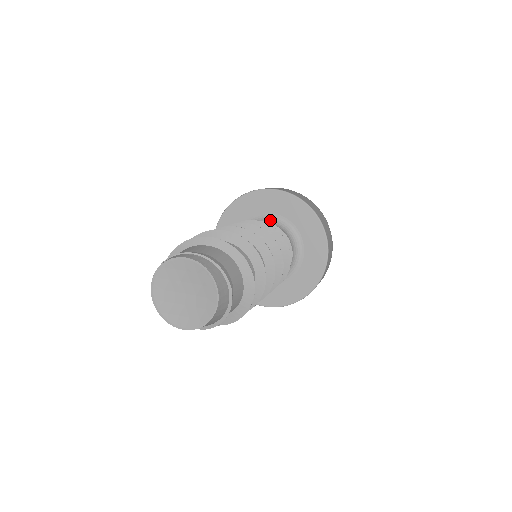
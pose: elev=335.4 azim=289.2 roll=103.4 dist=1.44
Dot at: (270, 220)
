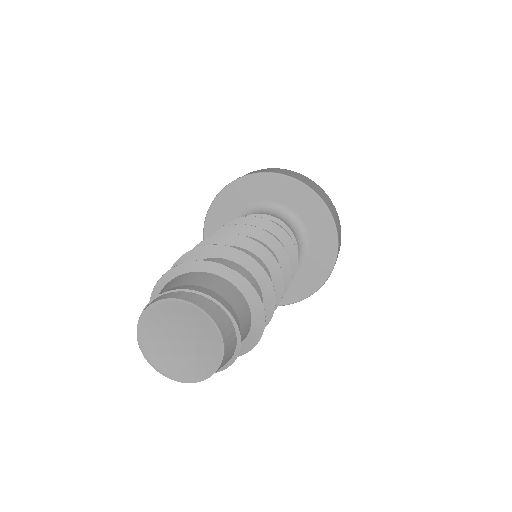
Dot at: (263, 209)
